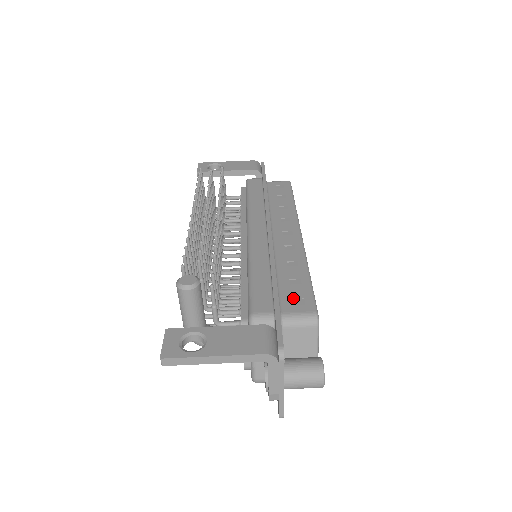
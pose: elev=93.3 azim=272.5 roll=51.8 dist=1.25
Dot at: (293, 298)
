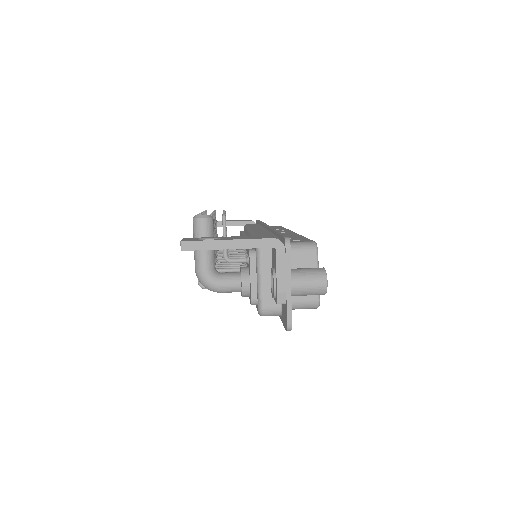
Dot at: (293, 240)
